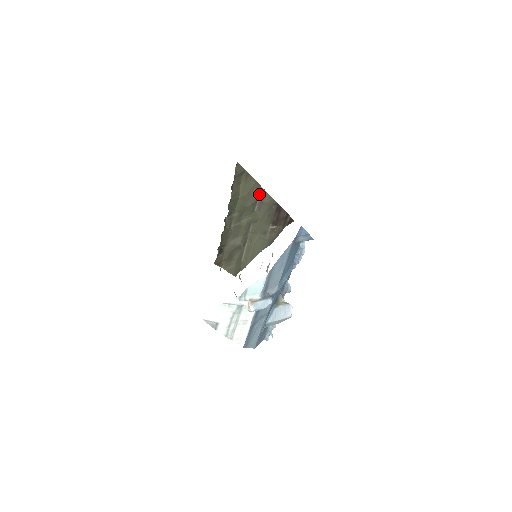
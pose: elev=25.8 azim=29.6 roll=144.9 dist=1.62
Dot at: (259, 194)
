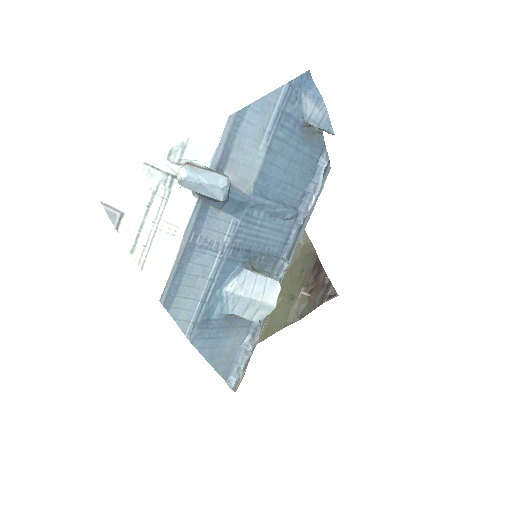
Dot at: occluded
